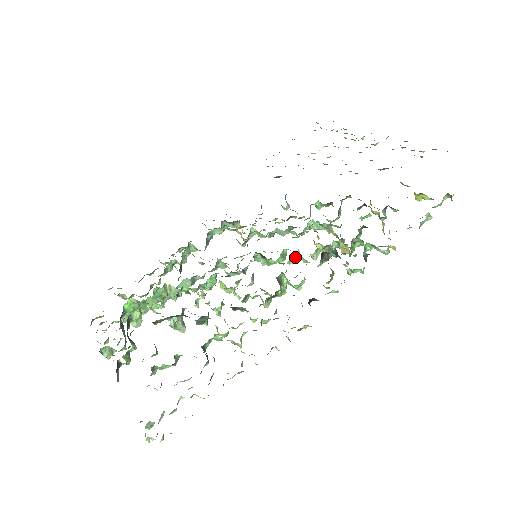
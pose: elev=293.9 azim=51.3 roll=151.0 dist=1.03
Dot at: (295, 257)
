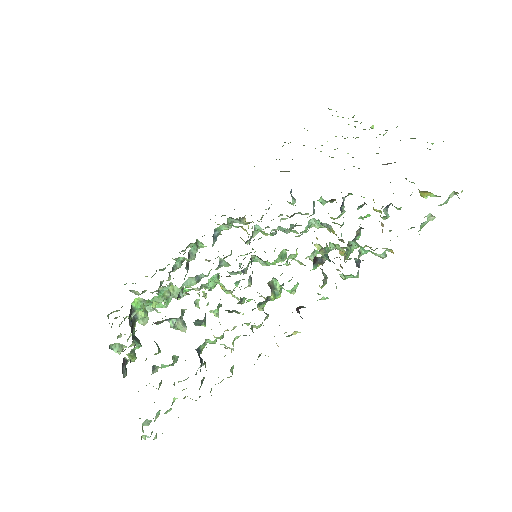
Dot at: (292, 258)
